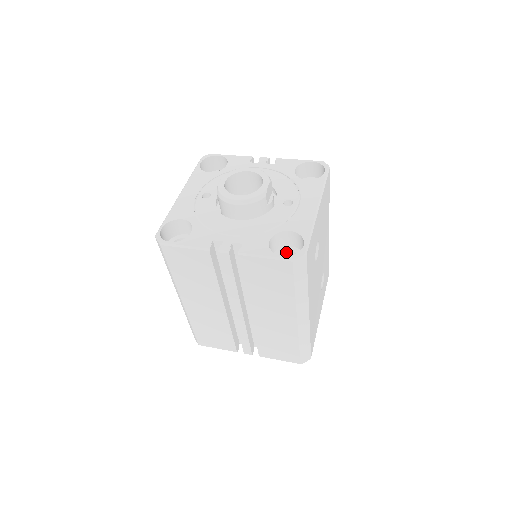
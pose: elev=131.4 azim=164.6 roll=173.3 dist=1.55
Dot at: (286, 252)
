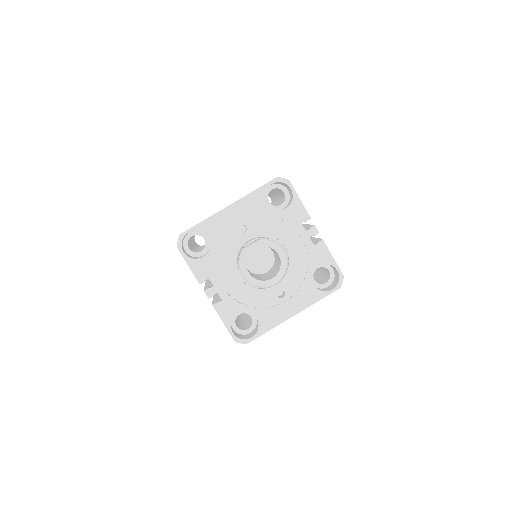
Dot at: (249, 314)
